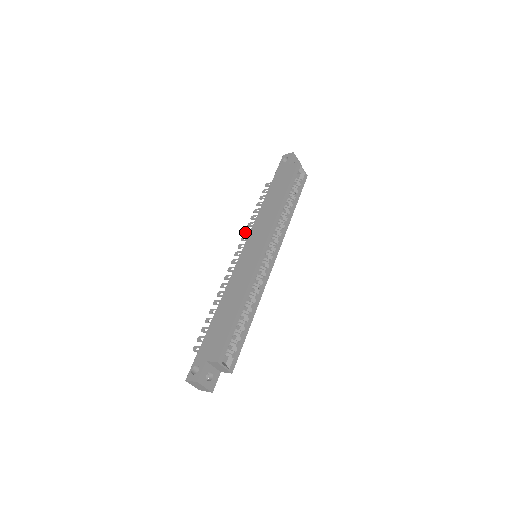
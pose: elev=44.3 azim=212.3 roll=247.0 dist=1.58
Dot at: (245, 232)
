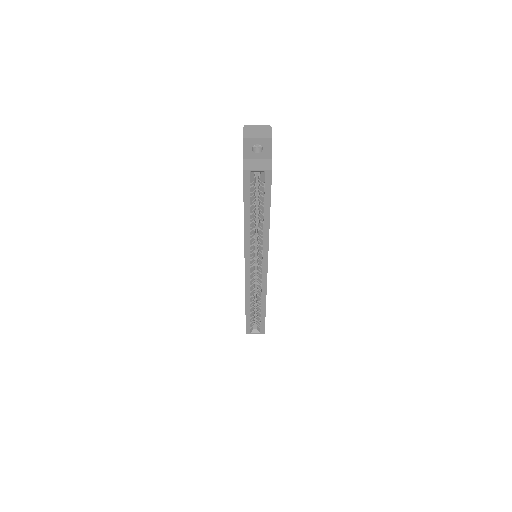
Dot at: occluded
